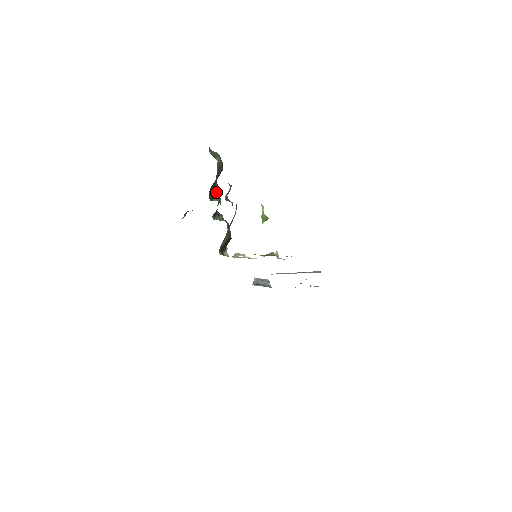
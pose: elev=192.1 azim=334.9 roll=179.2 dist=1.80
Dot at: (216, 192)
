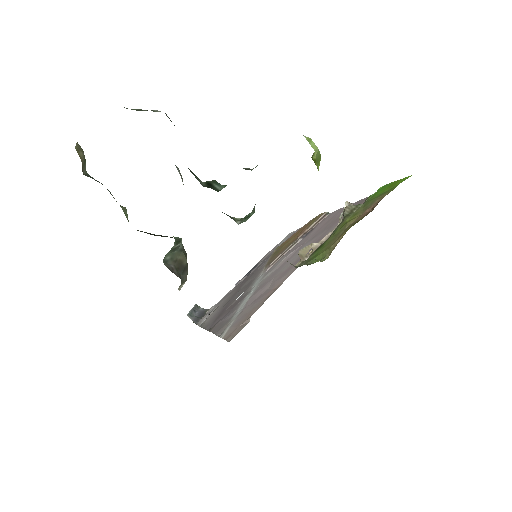
Dot at: (196, 177)
